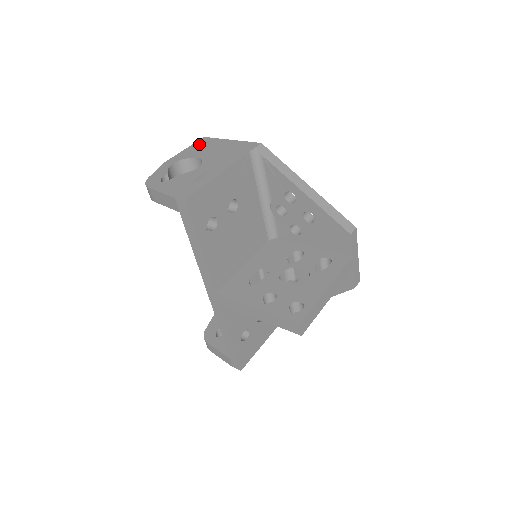
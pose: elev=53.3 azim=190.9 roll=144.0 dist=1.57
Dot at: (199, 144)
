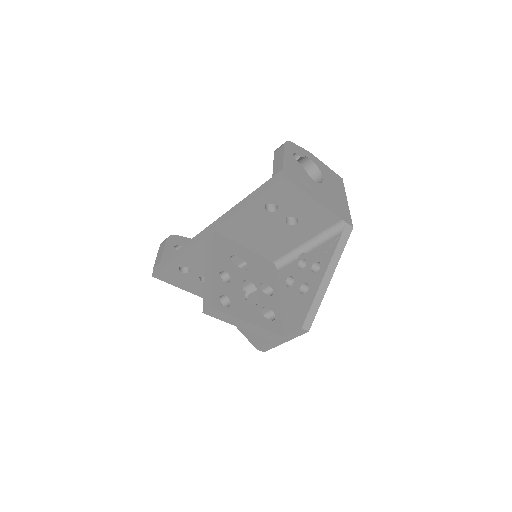
Dot at: (335, 176)
